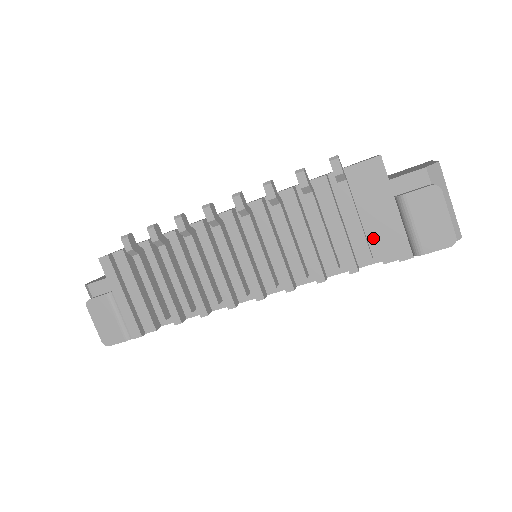
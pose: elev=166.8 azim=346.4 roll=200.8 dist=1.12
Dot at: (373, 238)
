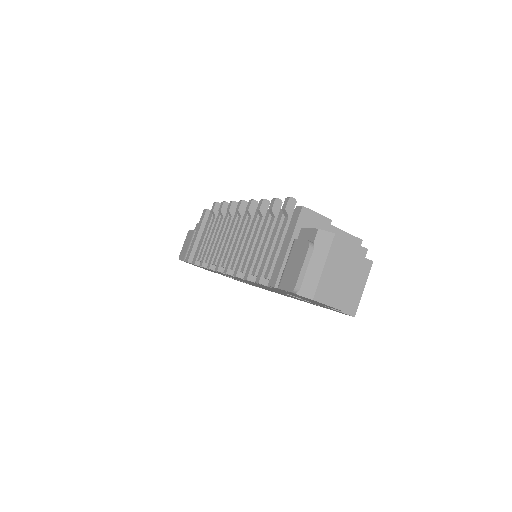
Dot at: occluded
